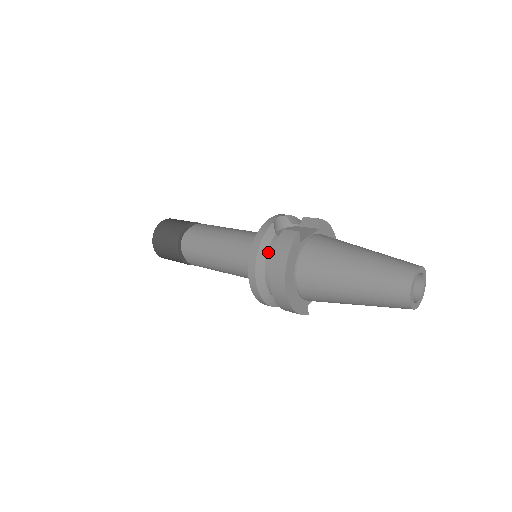
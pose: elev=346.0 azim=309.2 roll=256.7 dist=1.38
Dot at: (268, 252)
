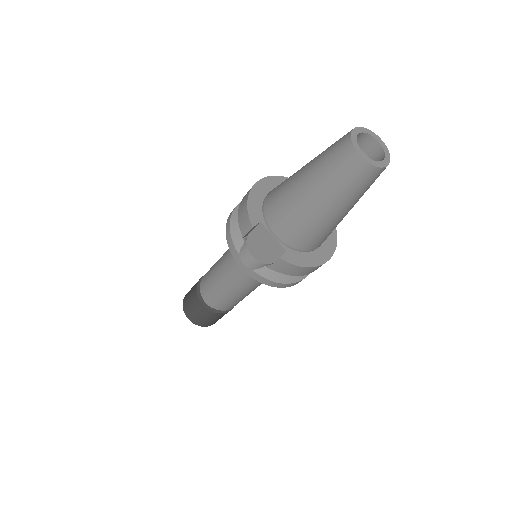
Dot at: occluded
